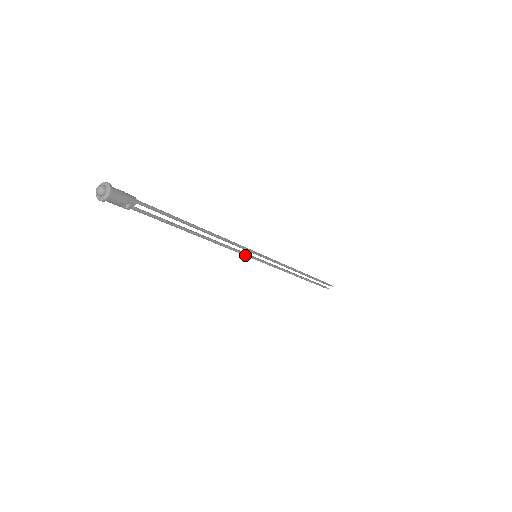
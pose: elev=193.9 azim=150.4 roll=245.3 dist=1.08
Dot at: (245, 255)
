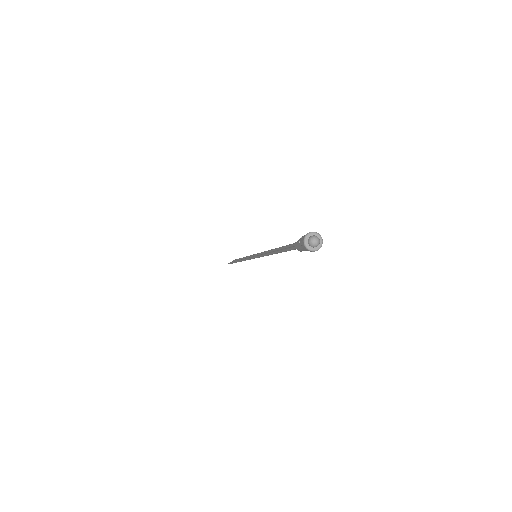
Dot at: occluded
